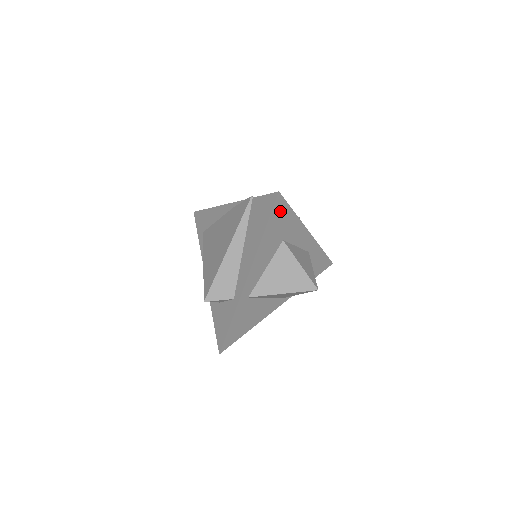
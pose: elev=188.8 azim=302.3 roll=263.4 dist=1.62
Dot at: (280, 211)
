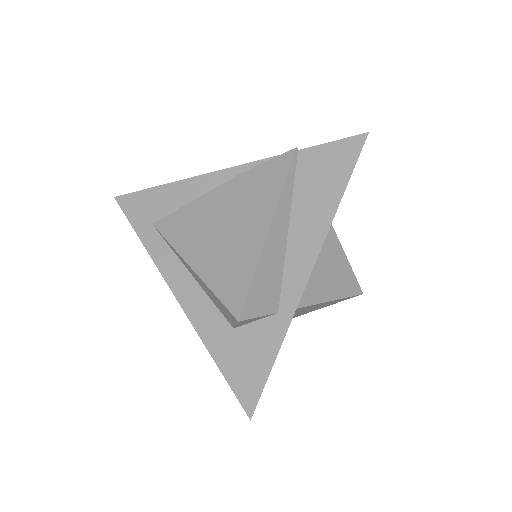
Dot at: occluded
